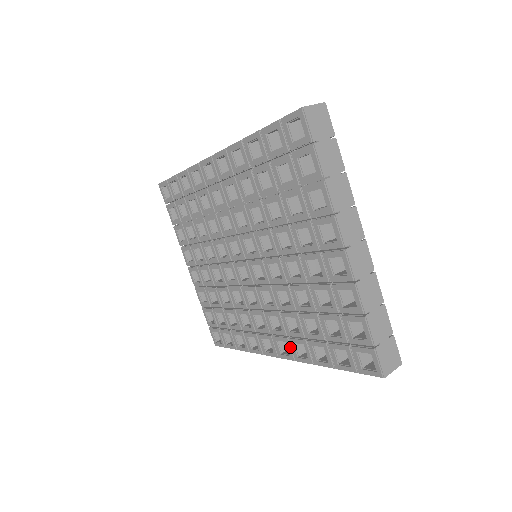
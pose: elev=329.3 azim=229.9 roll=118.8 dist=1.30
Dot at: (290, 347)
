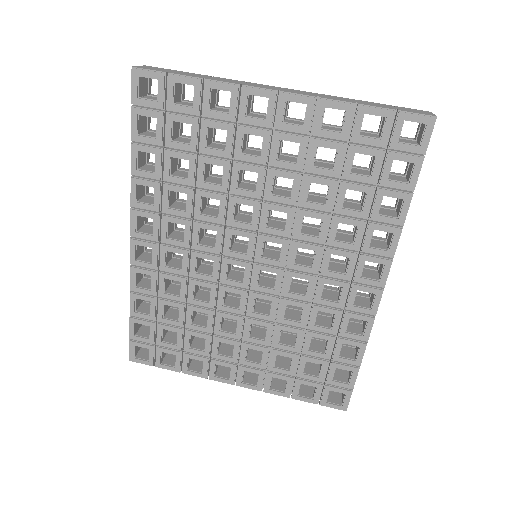
Dot at: (373, 257)
